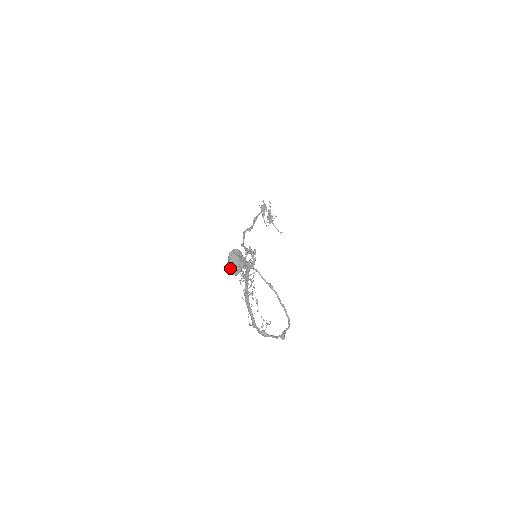
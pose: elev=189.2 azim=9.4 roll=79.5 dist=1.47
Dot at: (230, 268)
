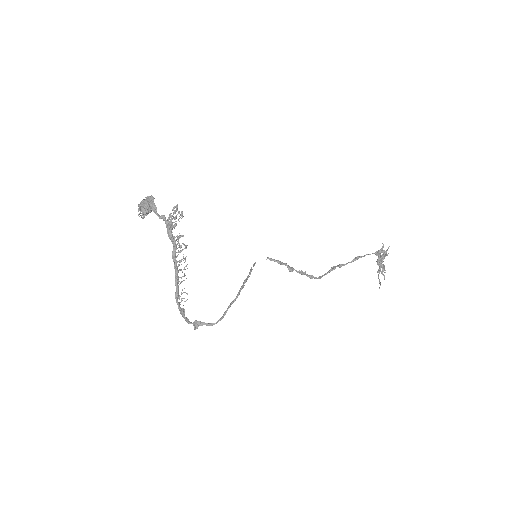
Dot at: occluded
